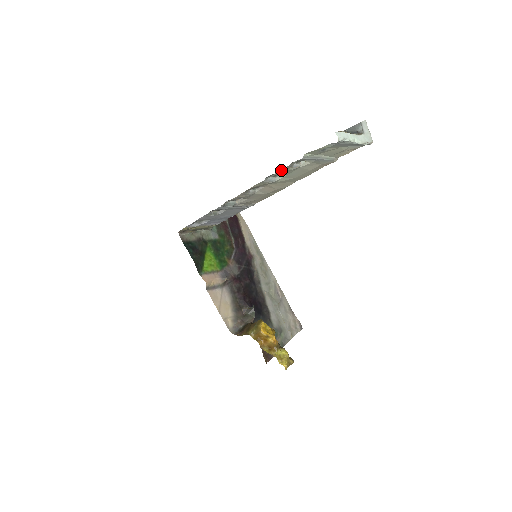
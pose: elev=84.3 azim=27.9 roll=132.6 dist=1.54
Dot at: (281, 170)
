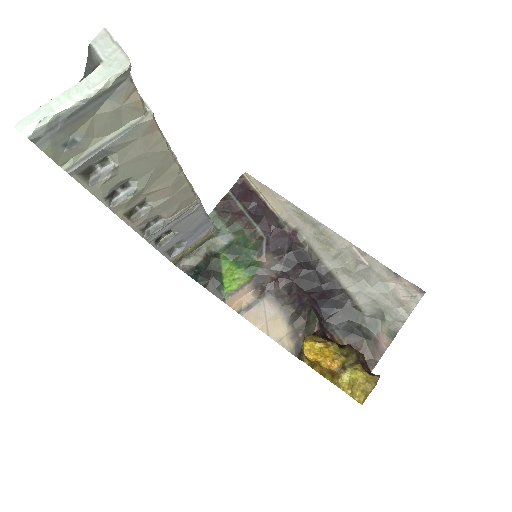
Dot at: (93, 191)
